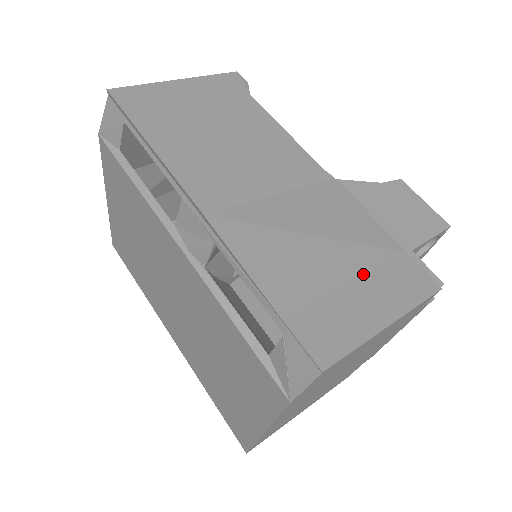
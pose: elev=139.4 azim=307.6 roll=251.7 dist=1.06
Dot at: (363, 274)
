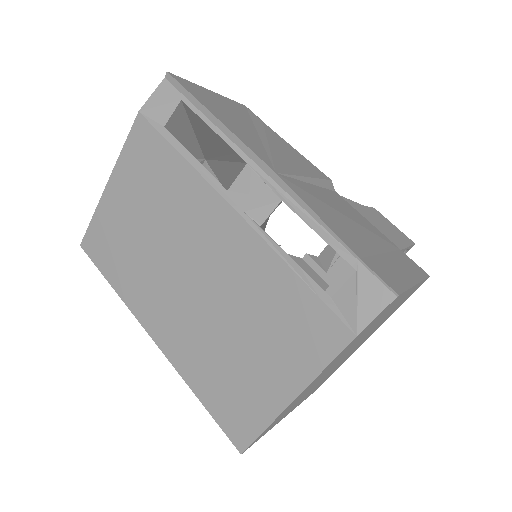
Dot at: (385, 250)
